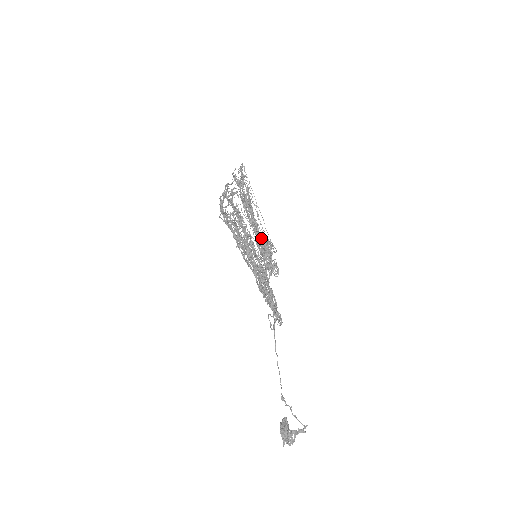
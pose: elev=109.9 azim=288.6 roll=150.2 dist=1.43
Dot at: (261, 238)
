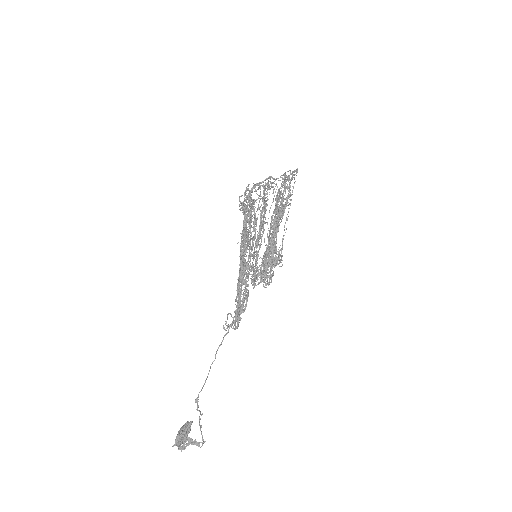
Dot at: (271, 243)
